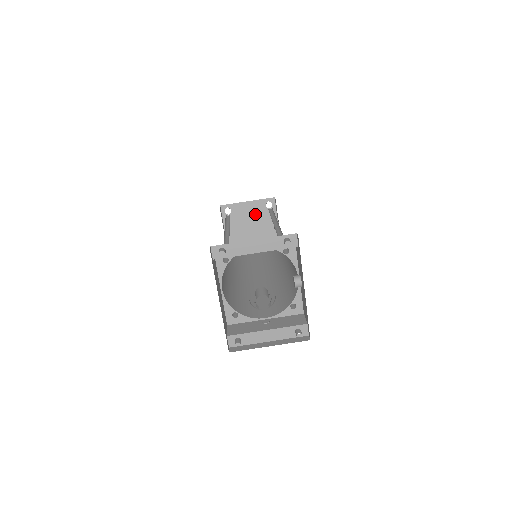
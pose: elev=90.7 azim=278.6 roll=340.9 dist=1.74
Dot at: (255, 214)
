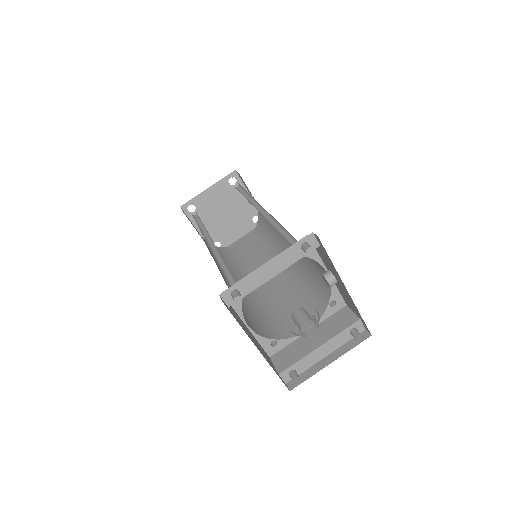
Dot at: (222, 198)
